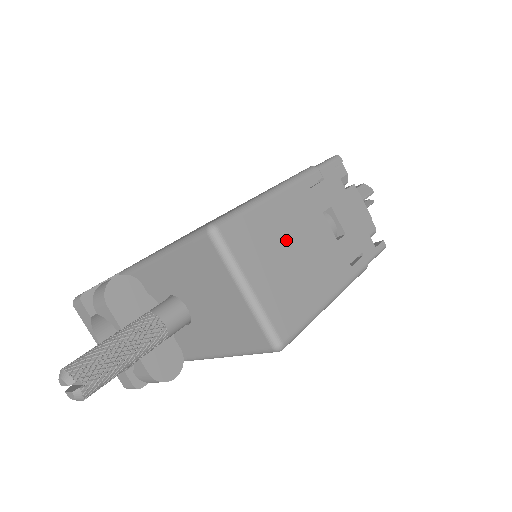
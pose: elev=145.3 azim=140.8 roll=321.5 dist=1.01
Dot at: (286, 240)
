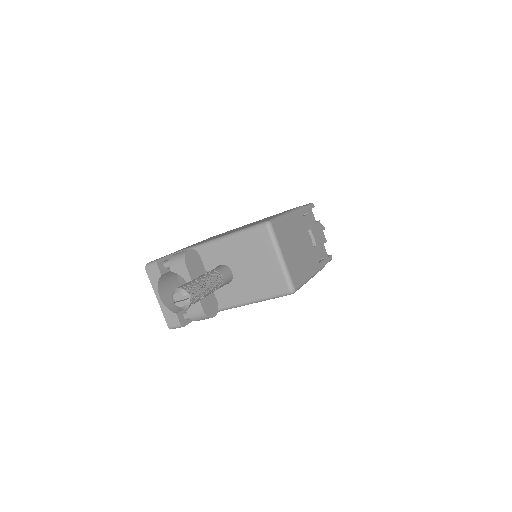
Dot at: (295, 239)
